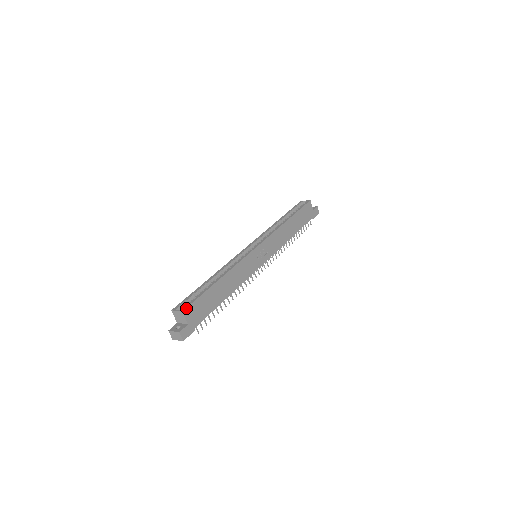
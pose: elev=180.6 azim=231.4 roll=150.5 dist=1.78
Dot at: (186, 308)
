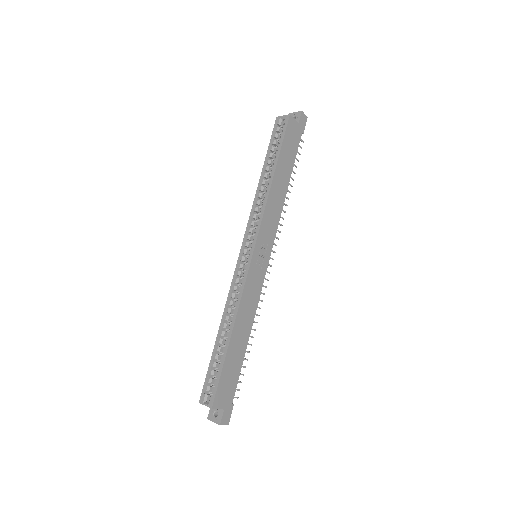
Dot at: (213, 401)
